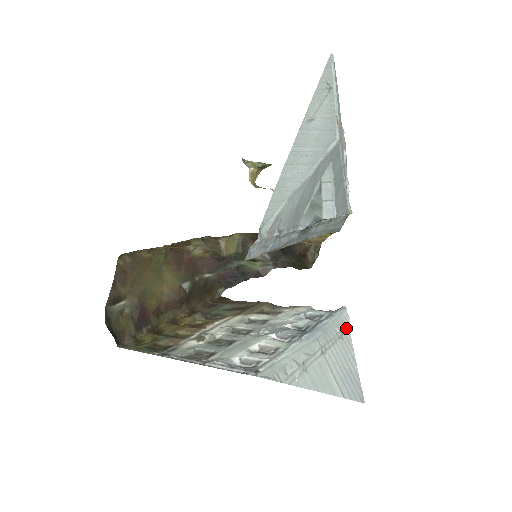
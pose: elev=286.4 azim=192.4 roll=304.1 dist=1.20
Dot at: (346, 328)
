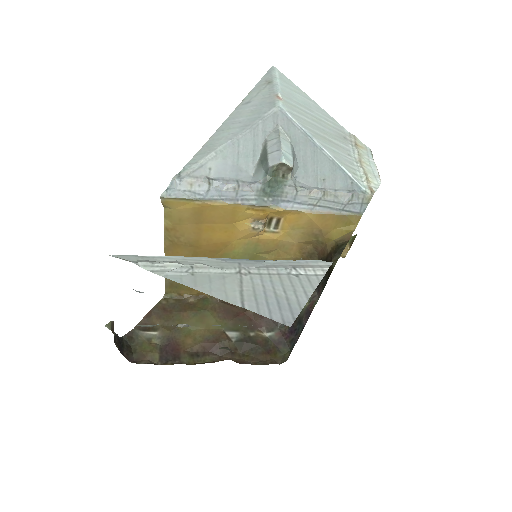
Dot at: (315, 273)
